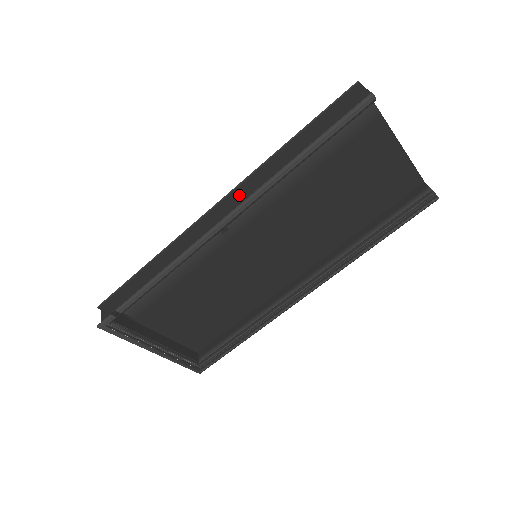
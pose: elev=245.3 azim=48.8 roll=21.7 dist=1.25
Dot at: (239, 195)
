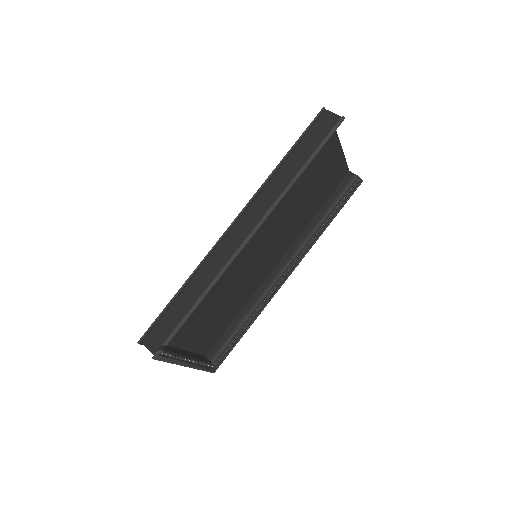
Dot at: (255, 209)
